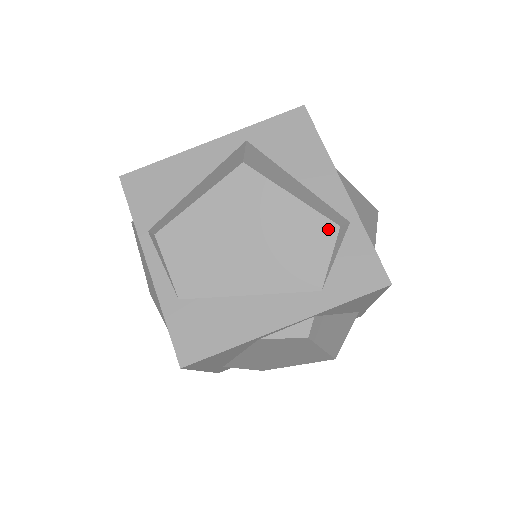
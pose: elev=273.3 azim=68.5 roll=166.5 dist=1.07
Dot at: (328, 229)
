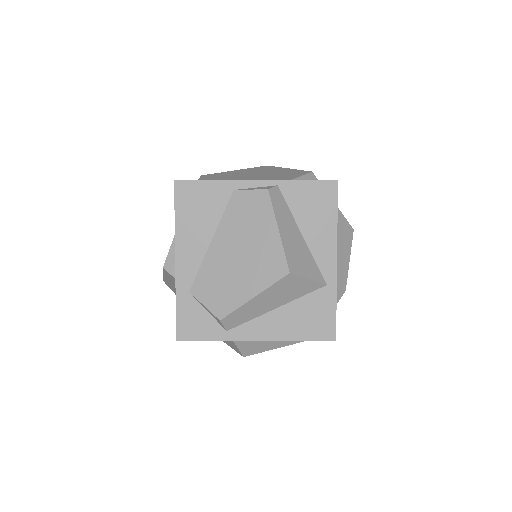
Dot at: (304, 172)
